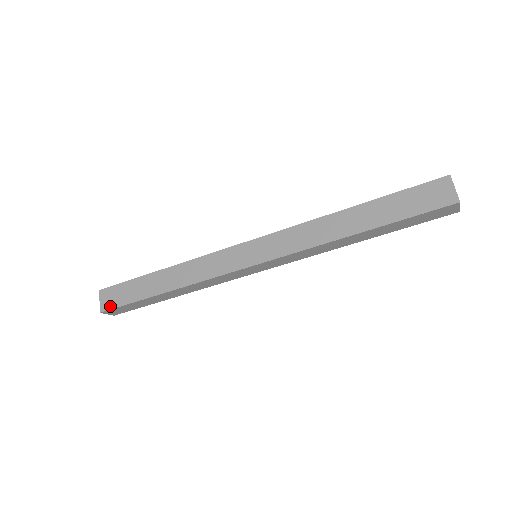
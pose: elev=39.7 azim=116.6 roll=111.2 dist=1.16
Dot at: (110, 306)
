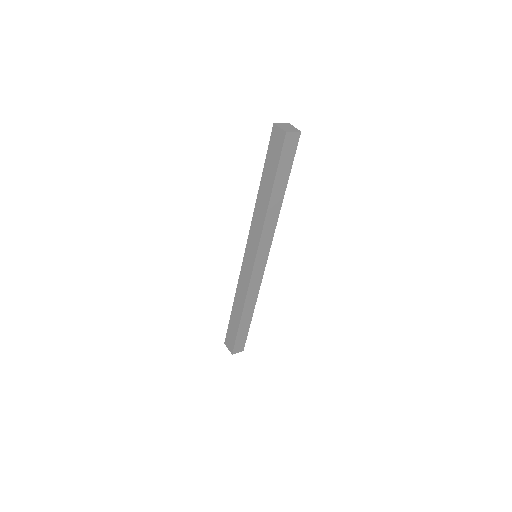
Dot at: (232, 347)
